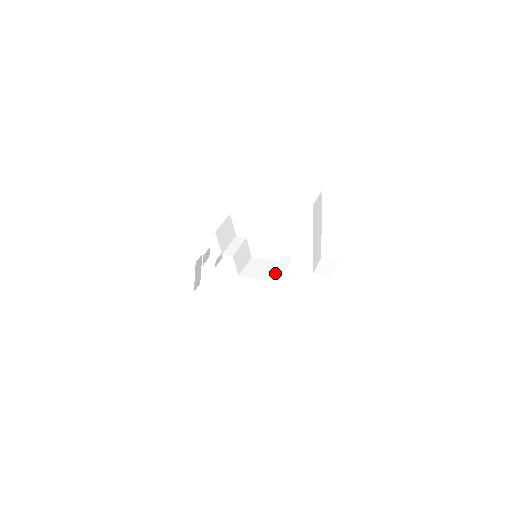
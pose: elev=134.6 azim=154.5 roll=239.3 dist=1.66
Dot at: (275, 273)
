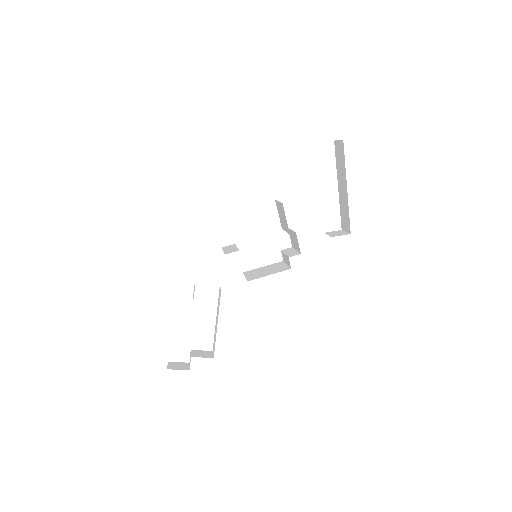
Dot at: (291, 255)
